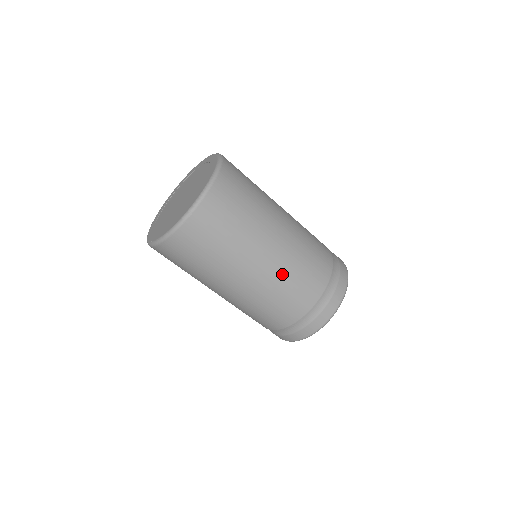
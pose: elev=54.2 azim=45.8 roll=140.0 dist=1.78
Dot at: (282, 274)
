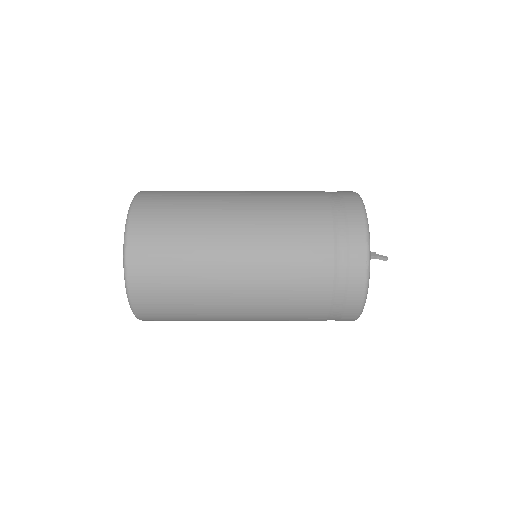
Dot at: (266, 309)
